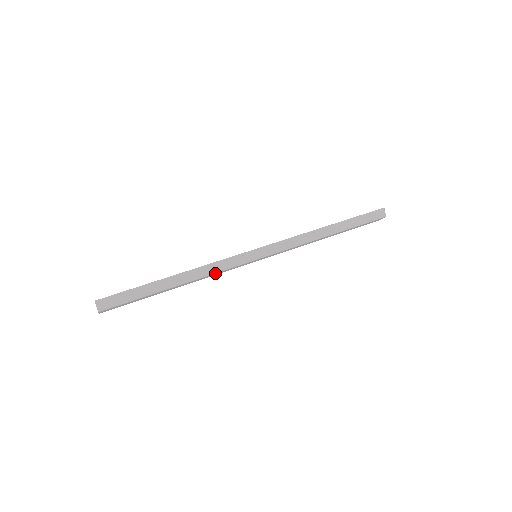
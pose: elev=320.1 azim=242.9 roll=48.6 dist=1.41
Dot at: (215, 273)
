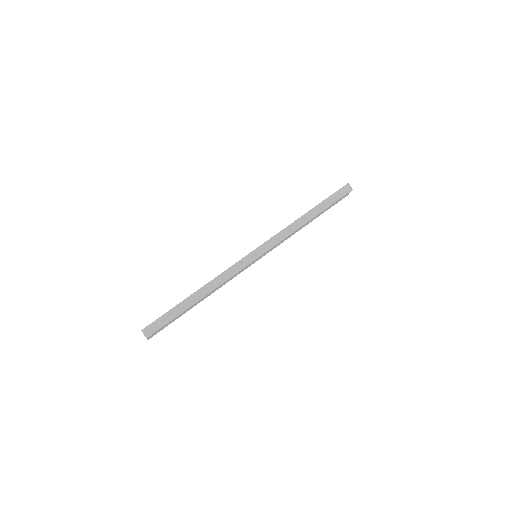
Dot at: (227, 280)
